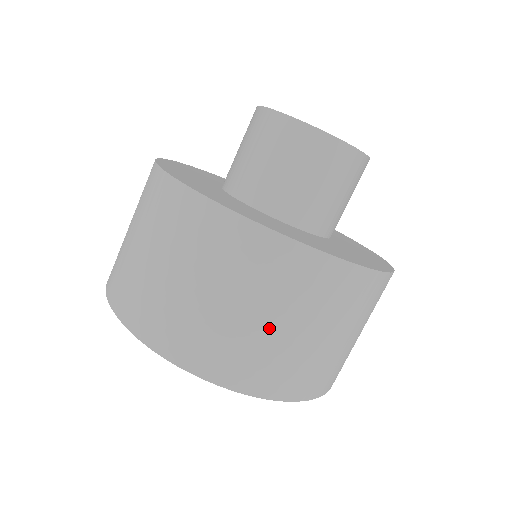
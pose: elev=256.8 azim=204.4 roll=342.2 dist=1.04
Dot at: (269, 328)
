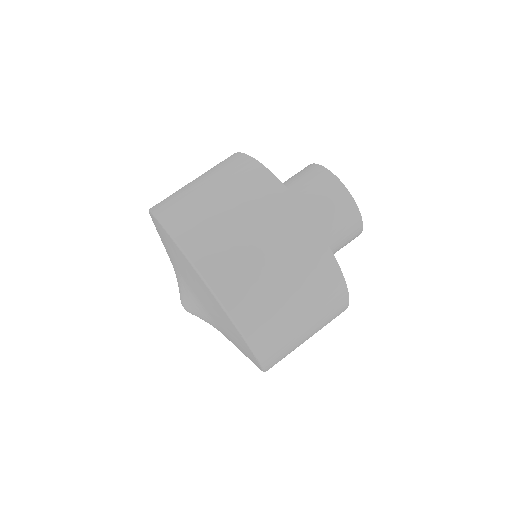
Dot at: (293, 312)
